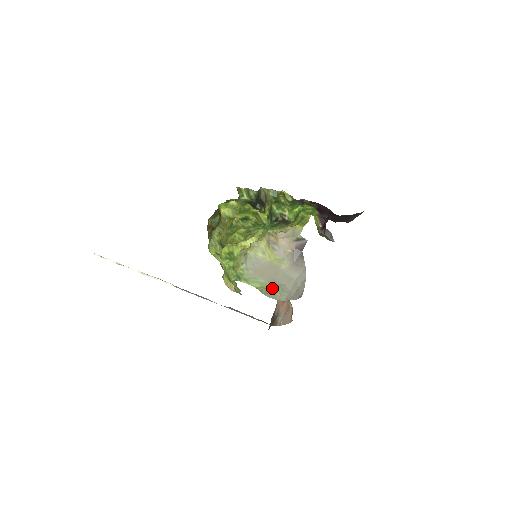
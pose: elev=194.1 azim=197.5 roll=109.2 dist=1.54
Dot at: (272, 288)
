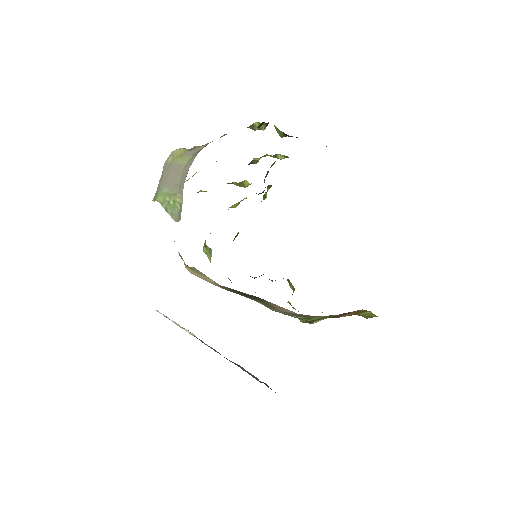
Dot at: (176, 201)
